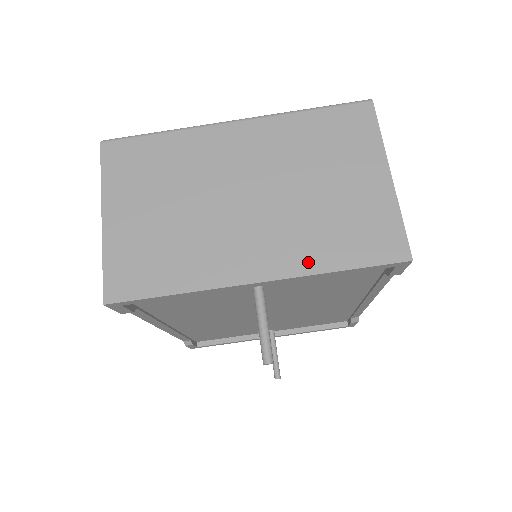
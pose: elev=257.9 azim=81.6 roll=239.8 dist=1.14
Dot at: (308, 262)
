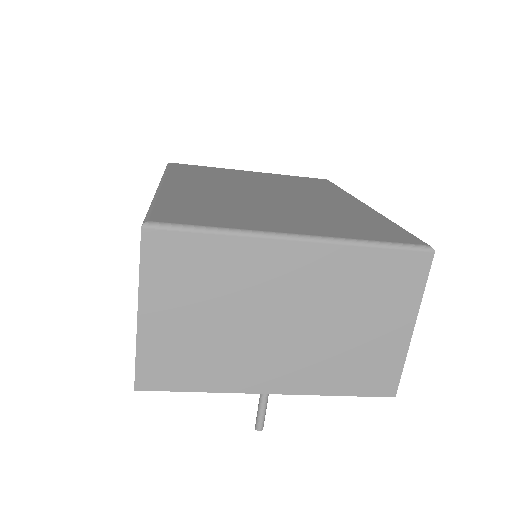
Dot at: (317, 386)
